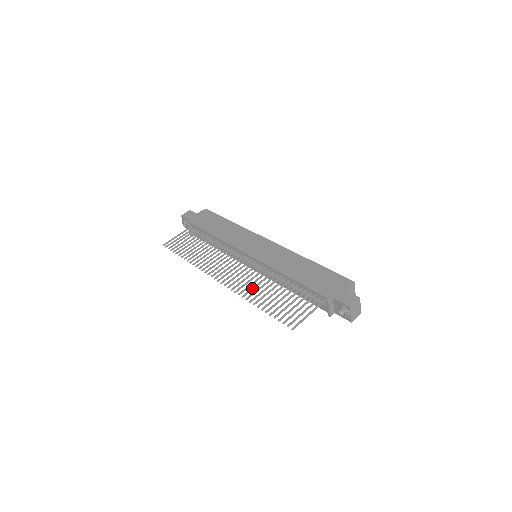
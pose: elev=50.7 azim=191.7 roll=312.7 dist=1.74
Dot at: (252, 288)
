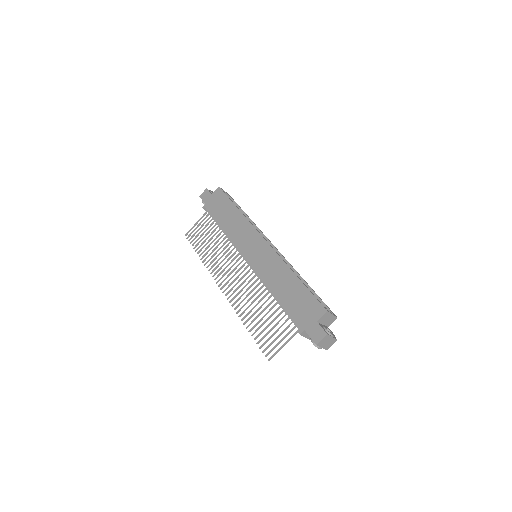
Dot at: (245, 303)
